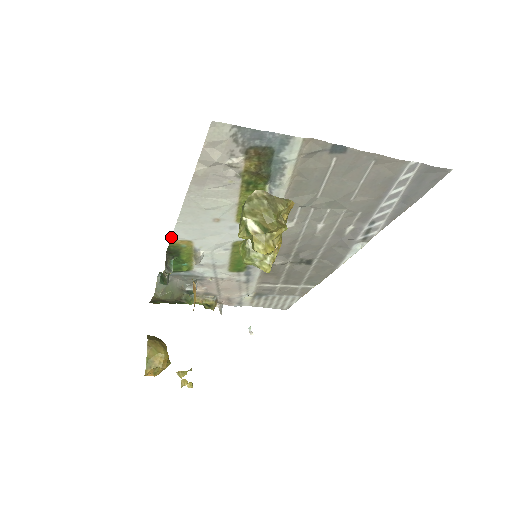
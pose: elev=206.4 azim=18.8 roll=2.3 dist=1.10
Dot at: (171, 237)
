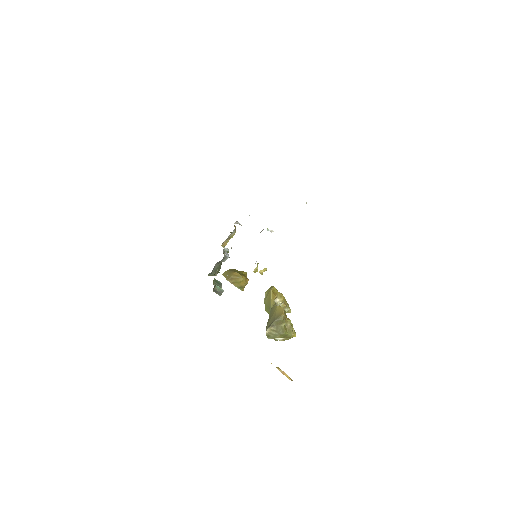
Dot at: occluded
